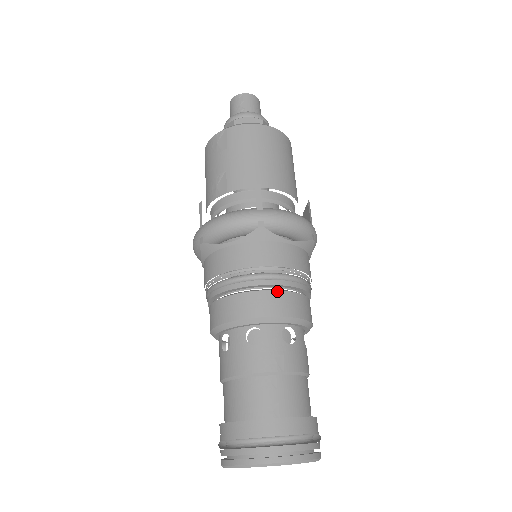
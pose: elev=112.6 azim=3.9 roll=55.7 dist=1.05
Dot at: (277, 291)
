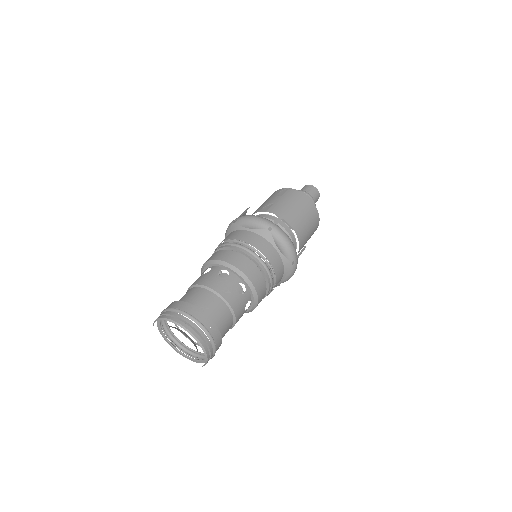
Dot at: (253, 263)
